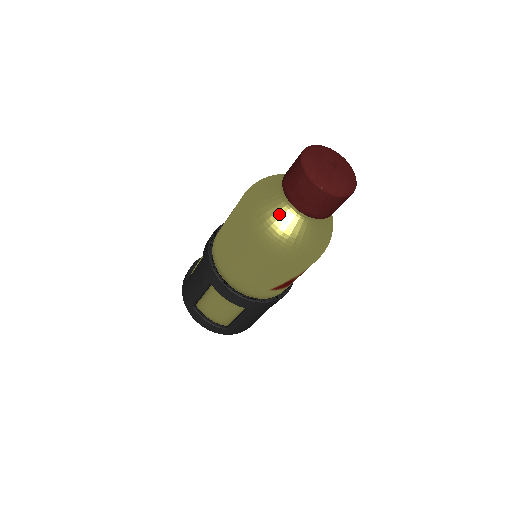
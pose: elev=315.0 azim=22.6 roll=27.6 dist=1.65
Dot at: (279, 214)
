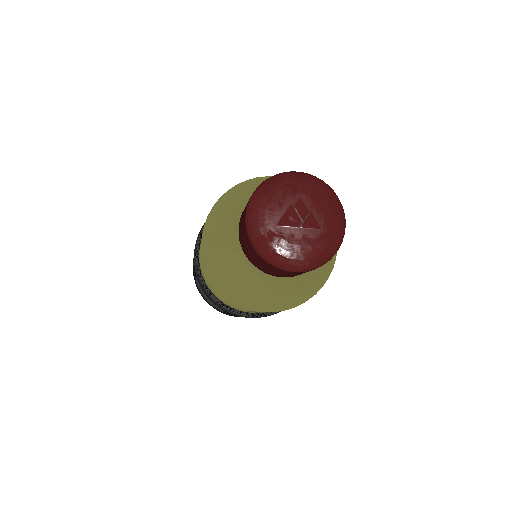
Dot at: (230, 250)
